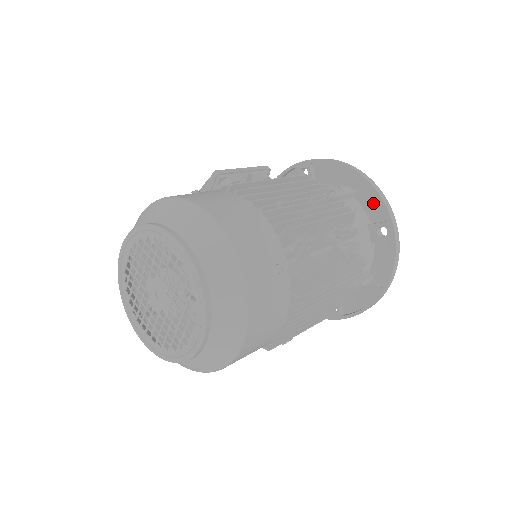
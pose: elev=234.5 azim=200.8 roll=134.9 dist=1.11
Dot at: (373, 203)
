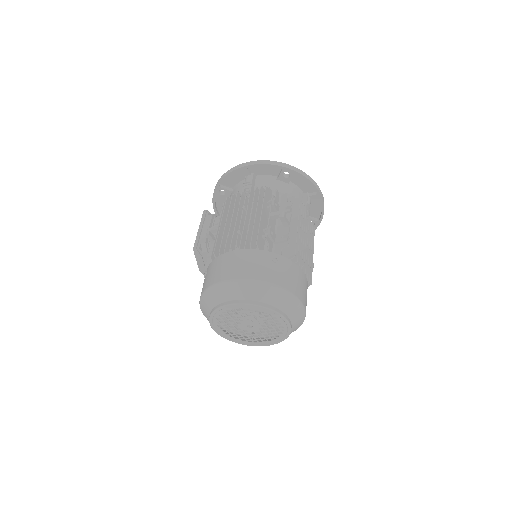
Dot at: (266, 169)
